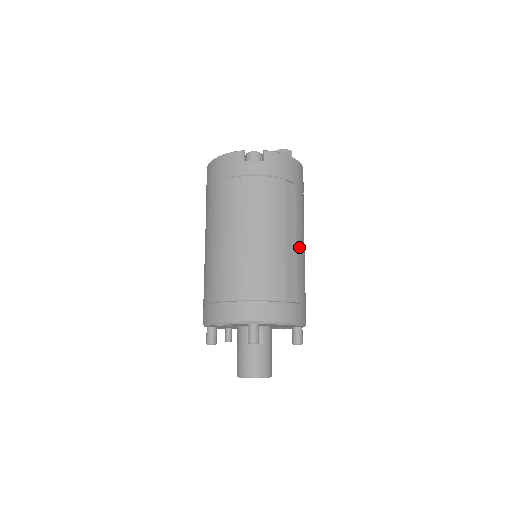
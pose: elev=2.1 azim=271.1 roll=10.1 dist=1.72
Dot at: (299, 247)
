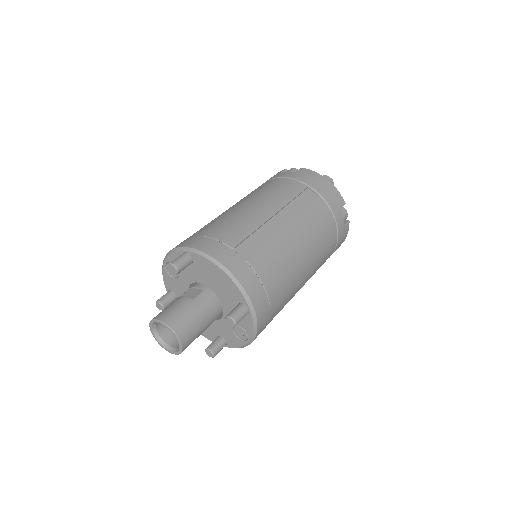
Dot at: (288, 232)
